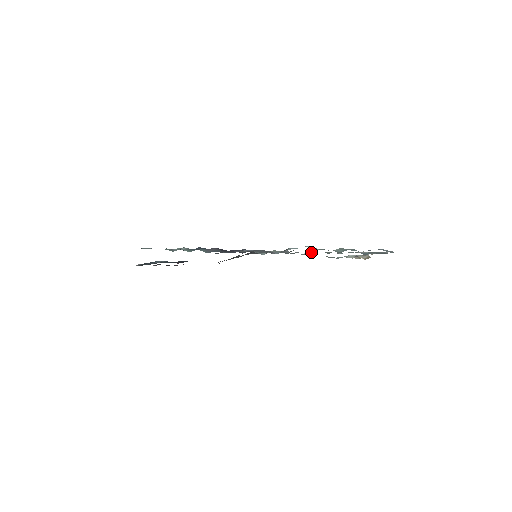
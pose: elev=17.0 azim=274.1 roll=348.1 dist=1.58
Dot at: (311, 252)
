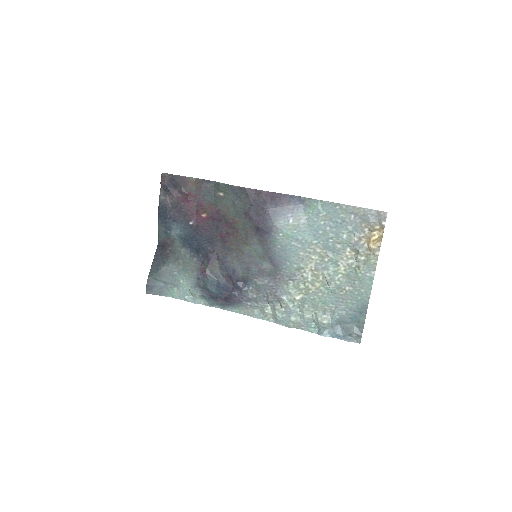
Dot at: (299, 302)
